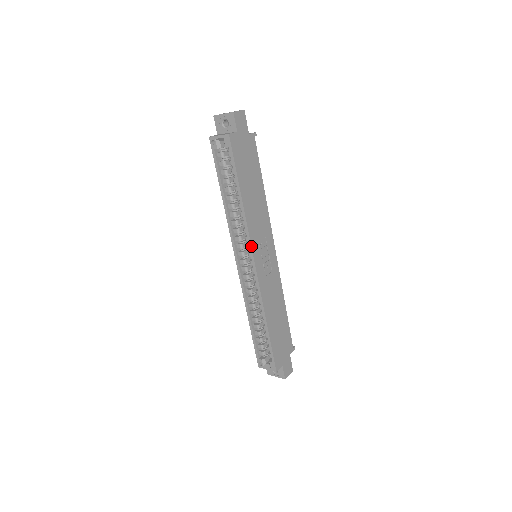
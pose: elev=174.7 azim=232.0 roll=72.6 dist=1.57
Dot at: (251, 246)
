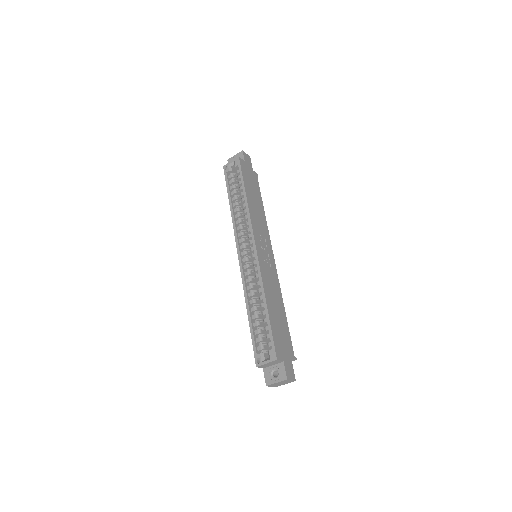
Dot at: (253, 231)
